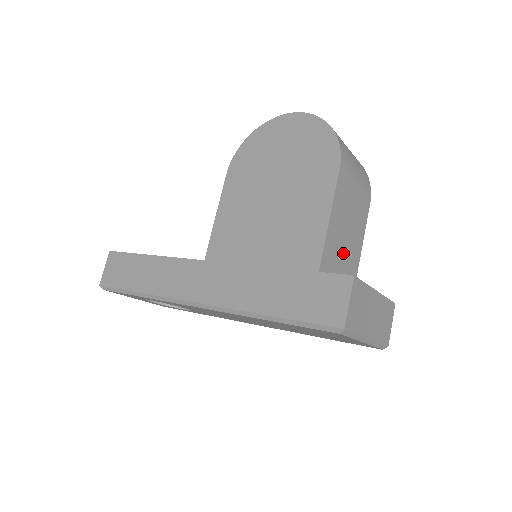
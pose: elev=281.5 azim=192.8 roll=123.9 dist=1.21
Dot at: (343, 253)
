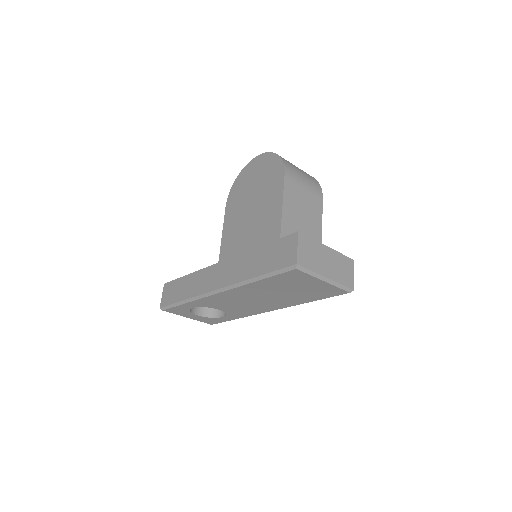
Dot at: (302, 229)
